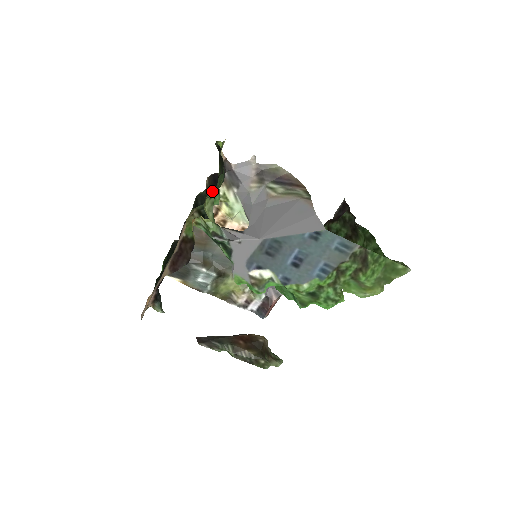
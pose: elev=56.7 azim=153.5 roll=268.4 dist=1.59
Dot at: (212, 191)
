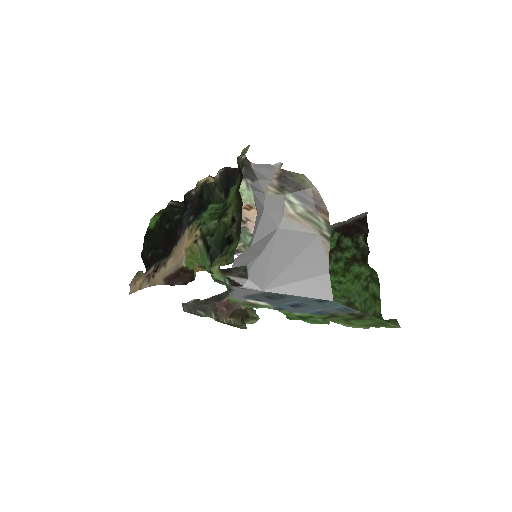
Dot at: (223, 261)
